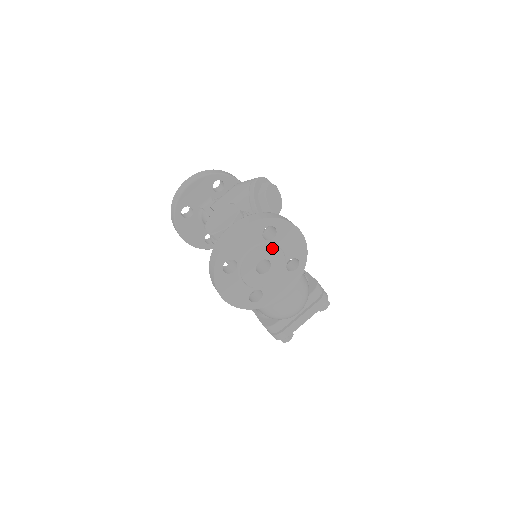
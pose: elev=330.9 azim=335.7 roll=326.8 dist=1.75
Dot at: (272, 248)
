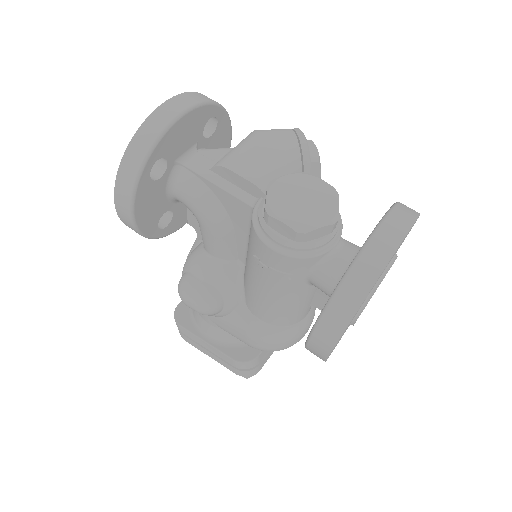
Dot at: occluded
